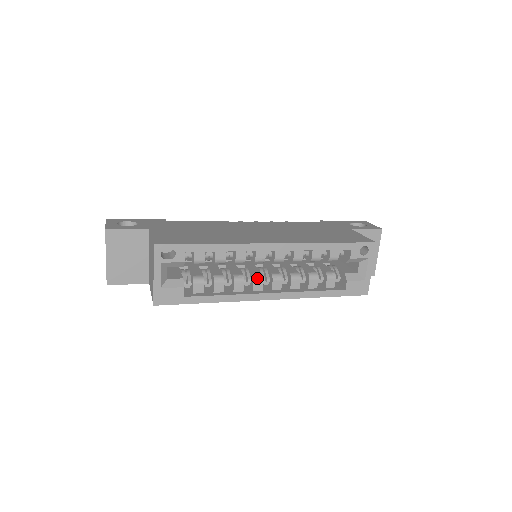
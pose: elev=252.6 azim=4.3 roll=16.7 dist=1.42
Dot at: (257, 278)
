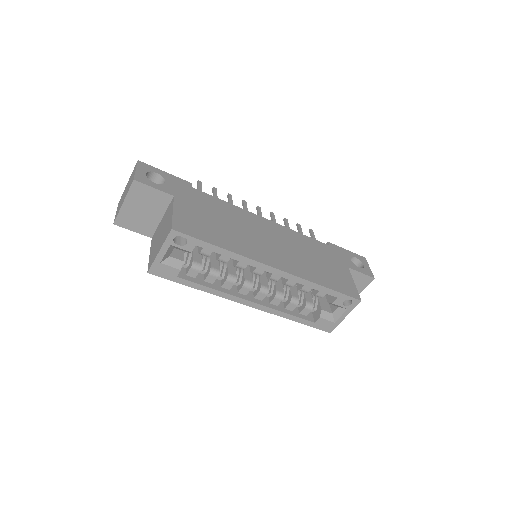
Dot at: (247, 285)
